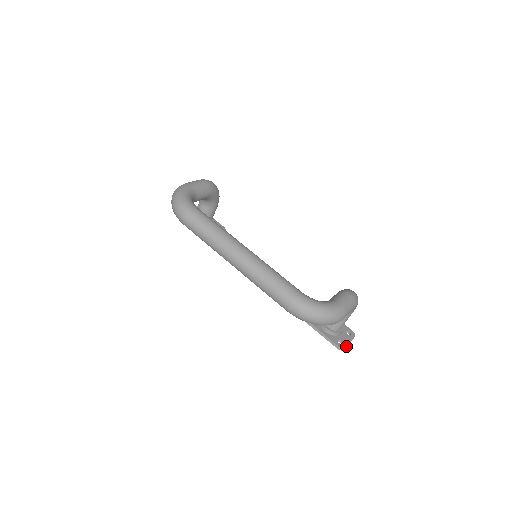
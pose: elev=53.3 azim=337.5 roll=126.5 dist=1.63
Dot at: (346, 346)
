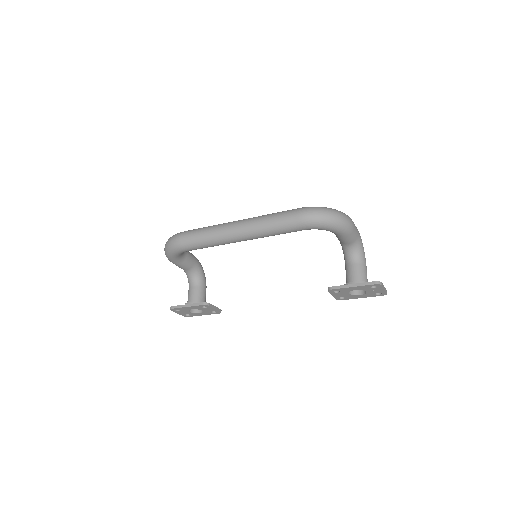
Dot at: (381, 283)
